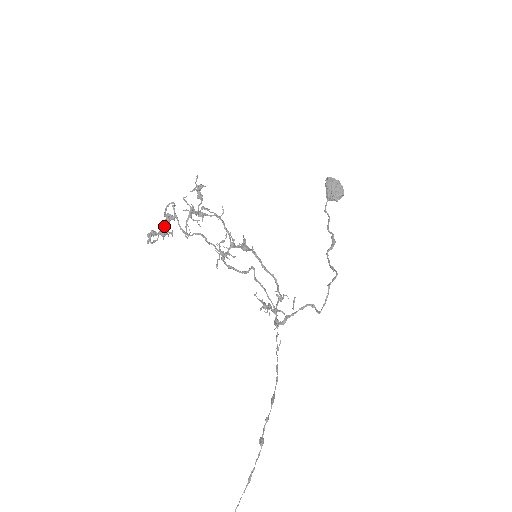
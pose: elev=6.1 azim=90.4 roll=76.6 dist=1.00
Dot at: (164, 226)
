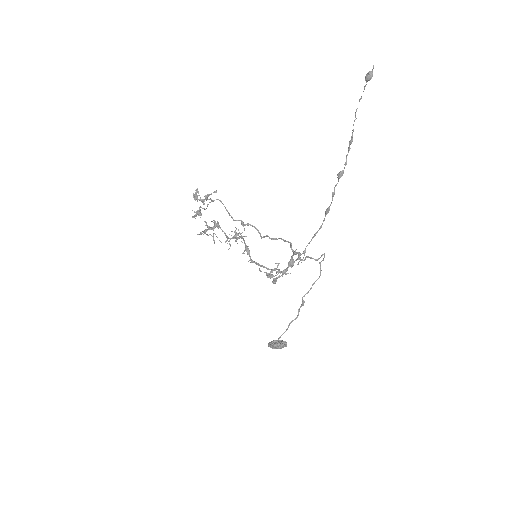
Dot at: (208, 195)
